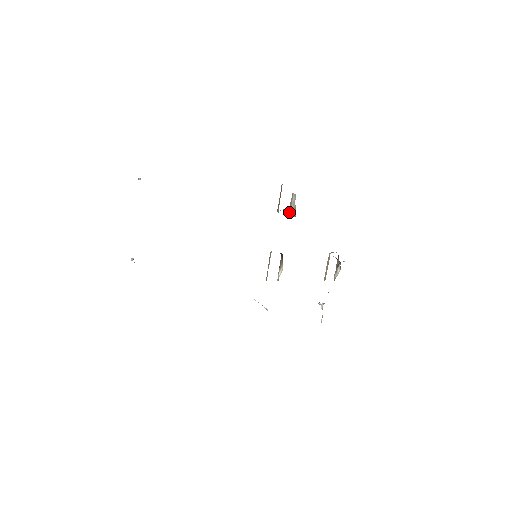
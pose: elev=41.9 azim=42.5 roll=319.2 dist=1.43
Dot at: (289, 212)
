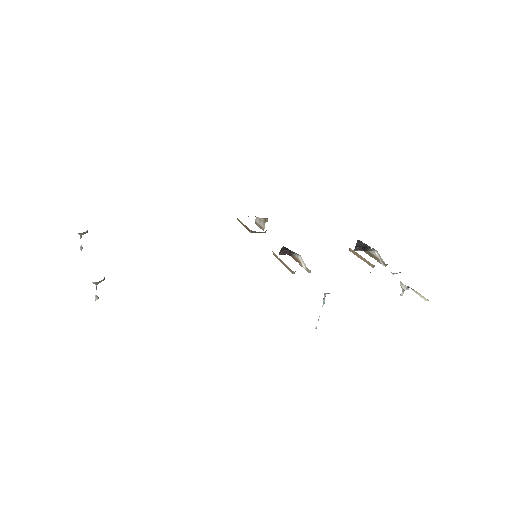
Dot at: occluded
